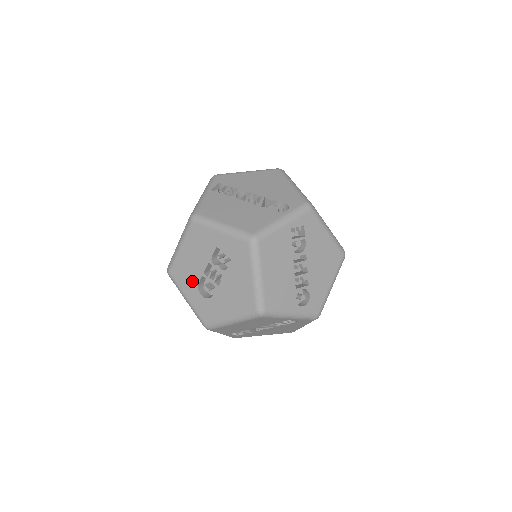
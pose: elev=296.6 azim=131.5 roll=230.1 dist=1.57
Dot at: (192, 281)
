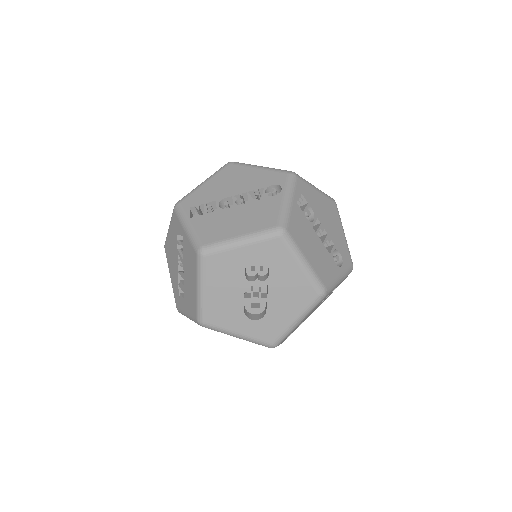
Dot at: (235, 314)
